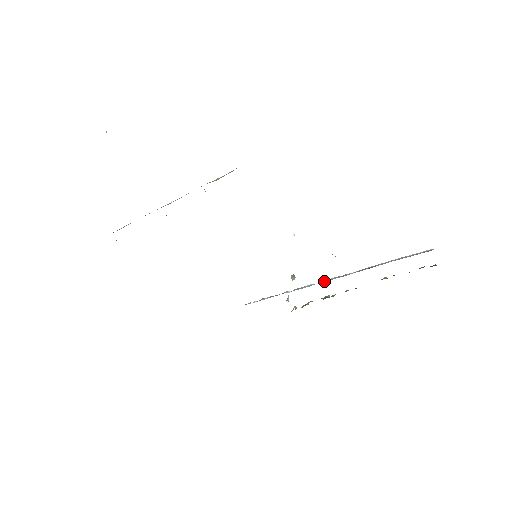
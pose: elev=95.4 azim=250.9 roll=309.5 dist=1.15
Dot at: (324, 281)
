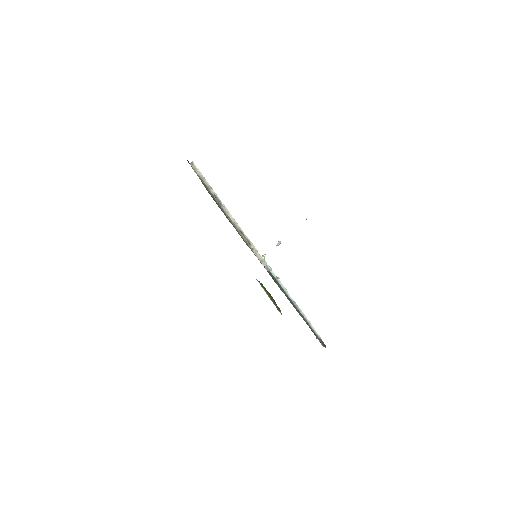
Dot at: (279, 282)
